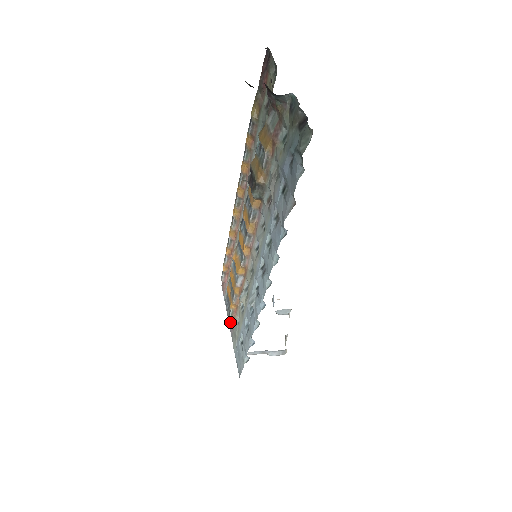
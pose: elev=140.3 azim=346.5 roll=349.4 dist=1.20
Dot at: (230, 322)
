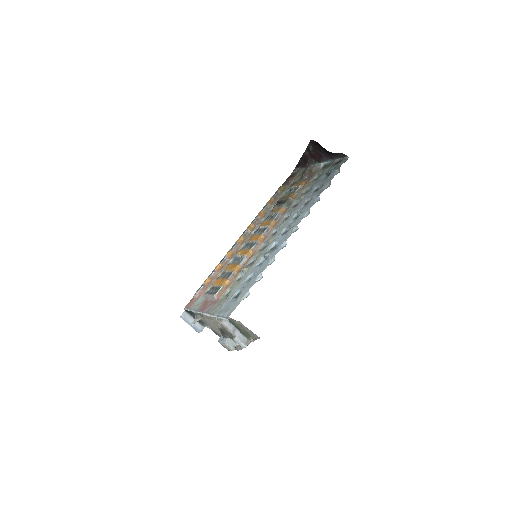
Dot at: (207, 307)
